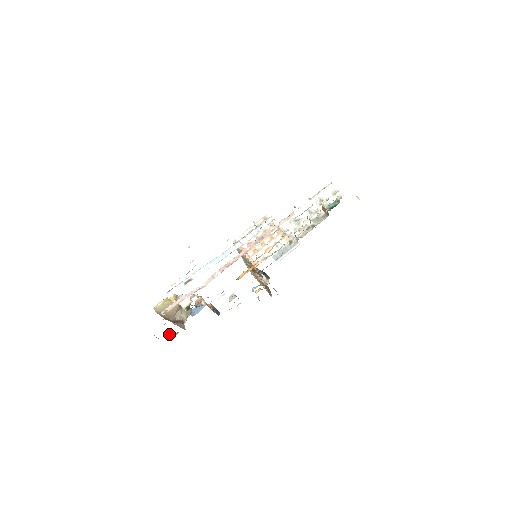
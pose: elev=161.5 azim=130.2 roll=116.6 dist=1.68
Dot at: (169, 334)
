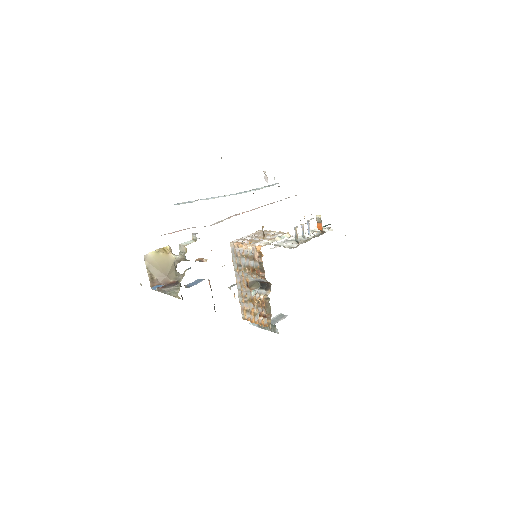
Dot at: (160, 286)
